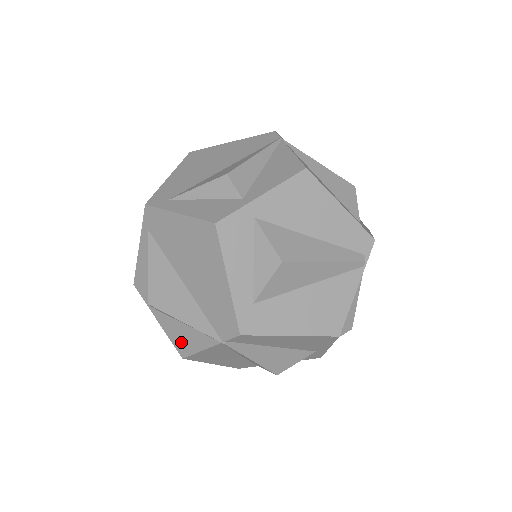
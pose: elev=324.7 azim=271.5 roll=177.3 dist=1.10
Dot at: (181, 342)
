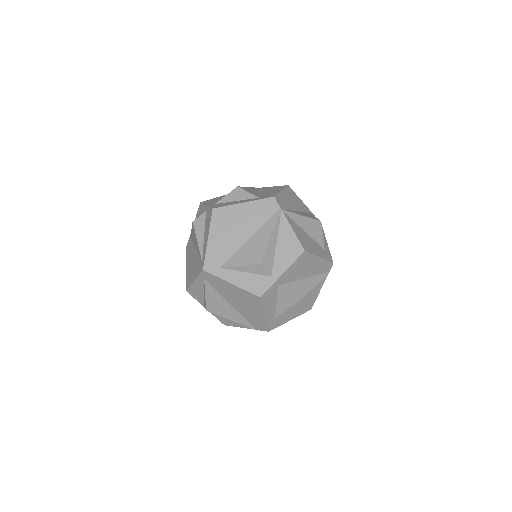
Dot at: (225, 321)
